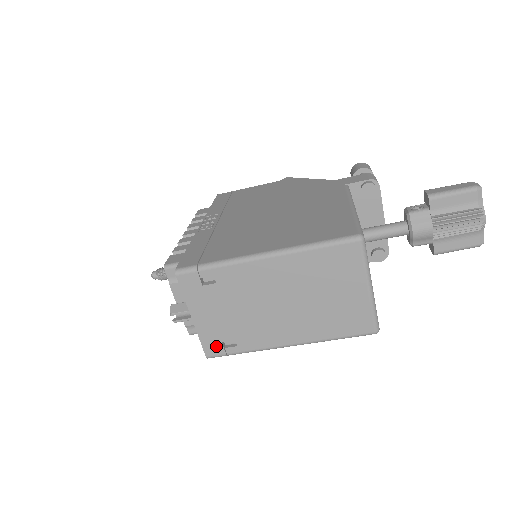
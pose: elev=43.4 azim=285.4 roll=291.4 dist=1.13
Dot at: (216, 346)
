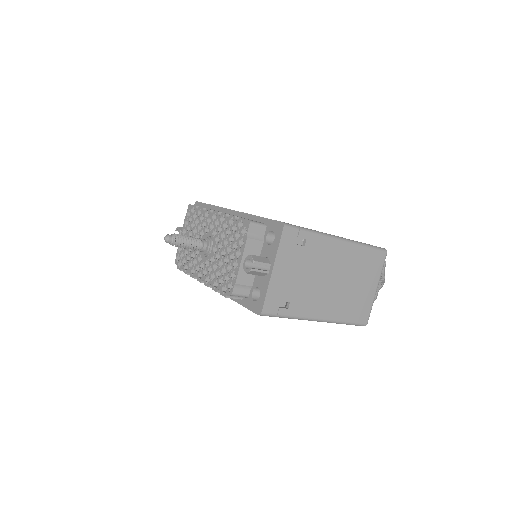
Dot at: (274, 304)
